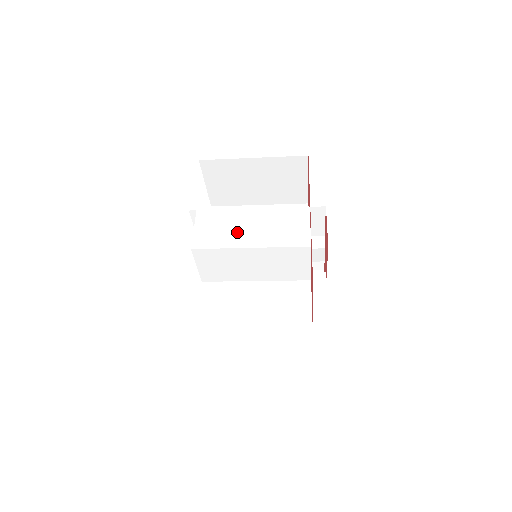
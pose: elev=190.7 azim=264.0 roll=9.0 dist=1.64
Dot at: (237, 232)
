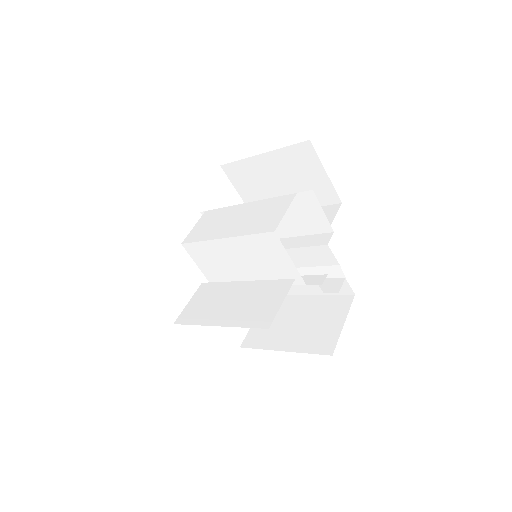
Dot at: (222, 225)
